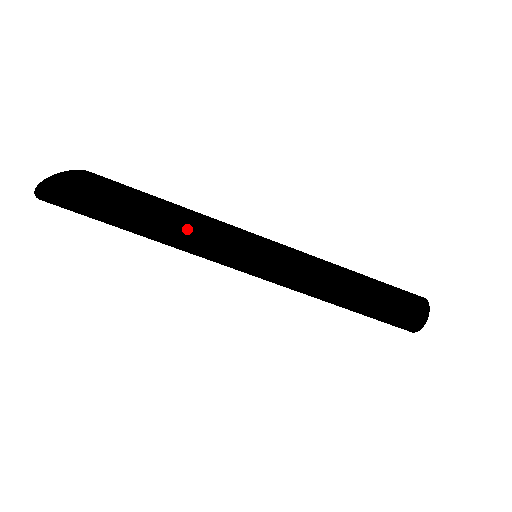
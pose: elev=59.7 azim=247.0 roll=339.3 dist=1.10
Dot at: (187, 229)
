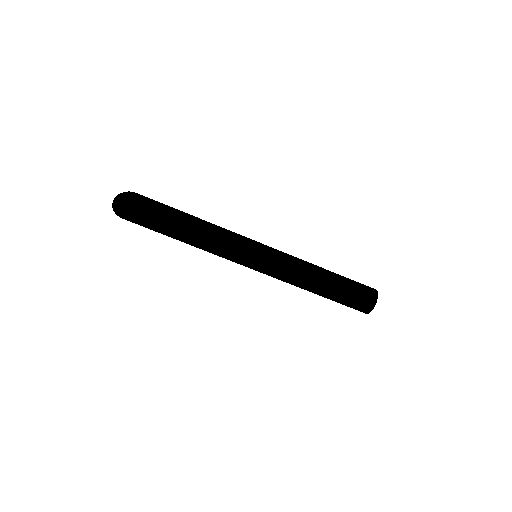
Dot at: (213, 228)
